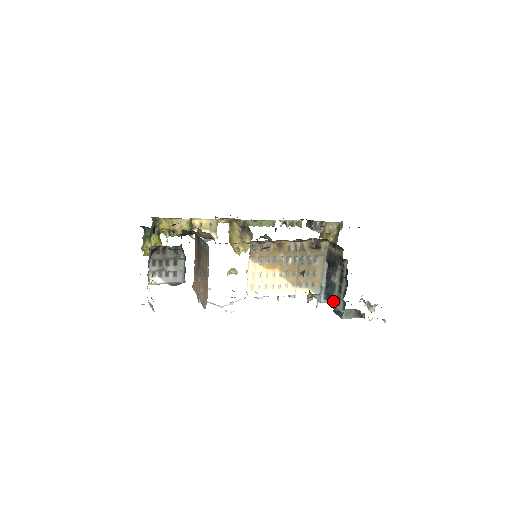
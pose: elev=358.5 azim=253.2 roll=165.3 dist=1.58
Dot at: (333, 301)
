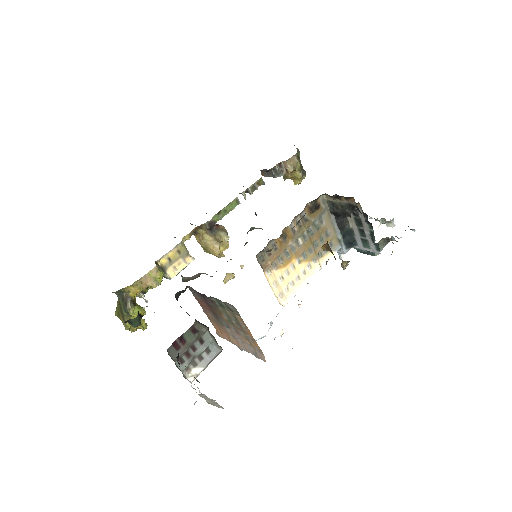
Dot at: (357, 246)
